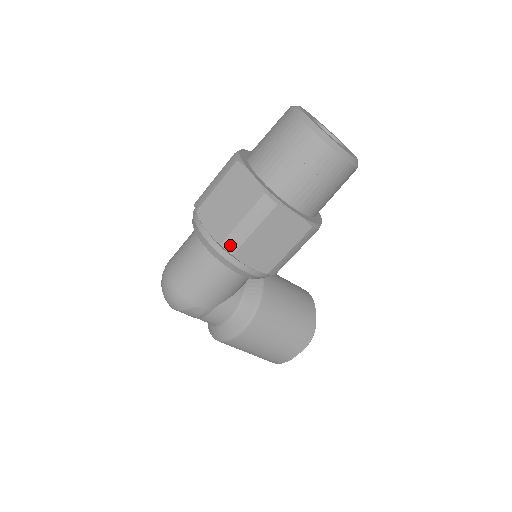
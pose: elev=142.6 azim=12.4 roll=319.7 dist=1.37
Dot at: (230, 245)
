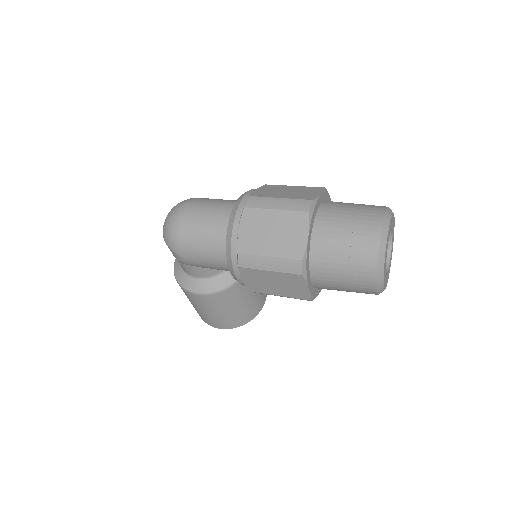
Dot at: (244, 260)
